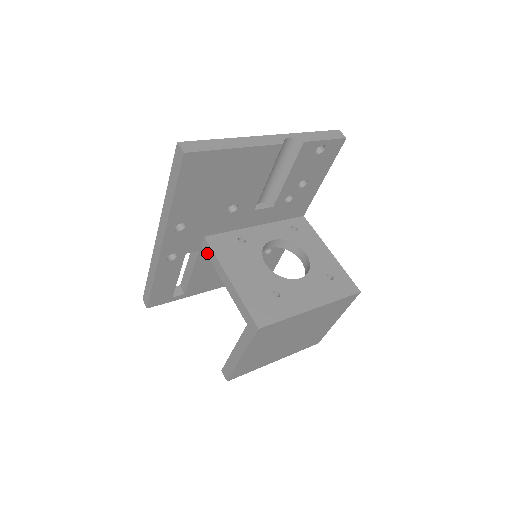
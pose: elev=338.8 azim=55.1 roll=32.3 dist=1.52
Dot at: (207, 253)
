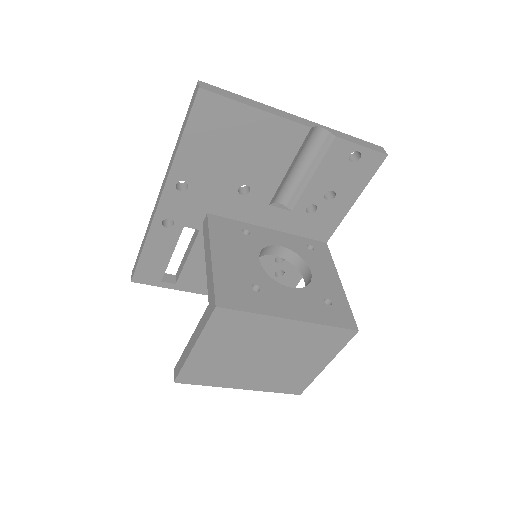
Dot at: (204, 230)
